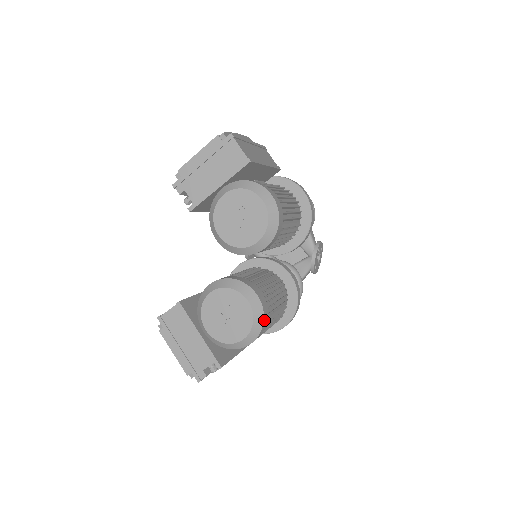
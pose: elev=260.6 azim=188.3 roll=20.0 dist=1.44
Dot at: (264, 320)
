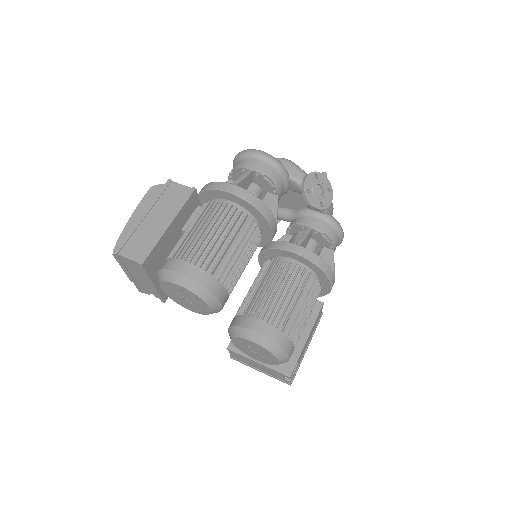
Dot at: (278, 343)
